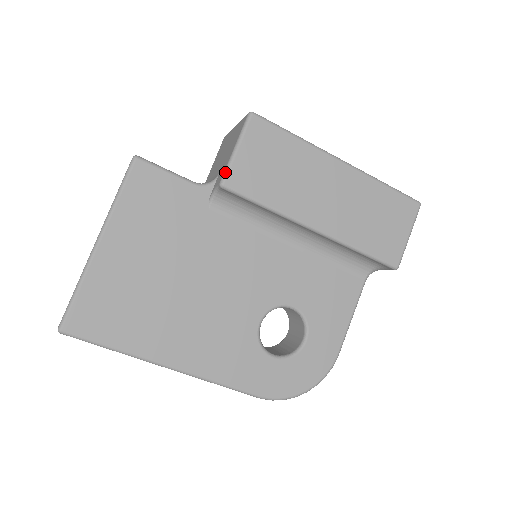
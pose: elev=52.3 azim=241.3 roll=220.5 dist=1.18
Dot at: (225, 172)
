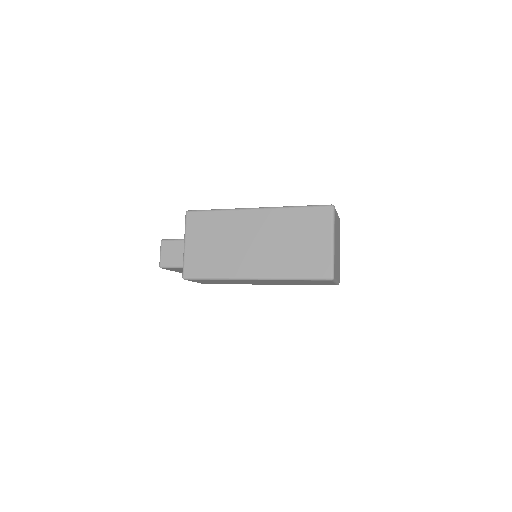
Dot at: occluded
